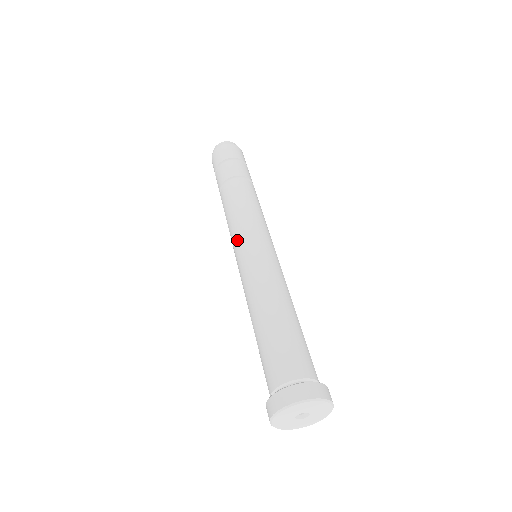
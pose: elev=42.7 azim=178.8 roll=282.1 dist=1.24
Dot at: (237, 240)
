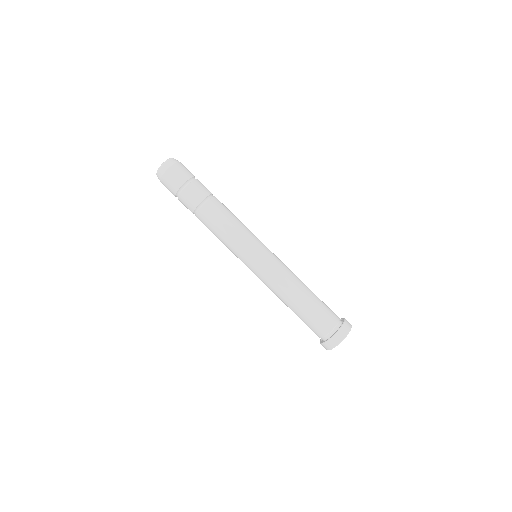
Dot at: (250, 248)
